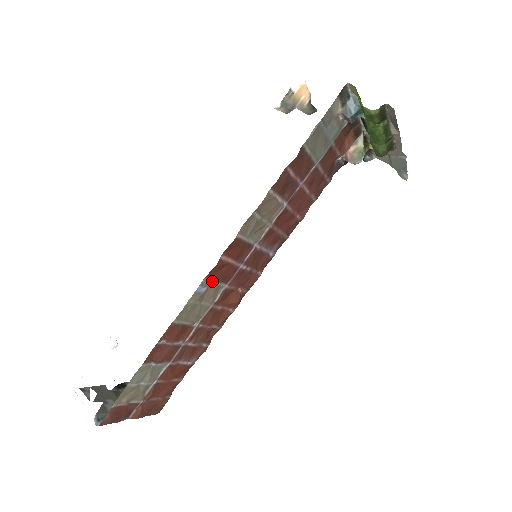
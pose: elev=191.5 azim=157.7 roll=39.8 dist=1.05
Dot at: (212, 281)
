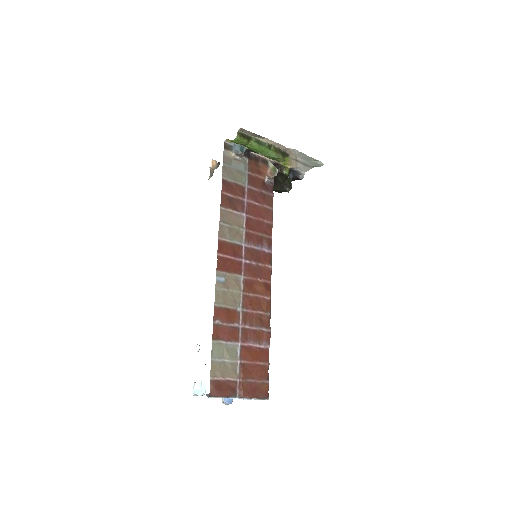
Dot at: (225, 273)
